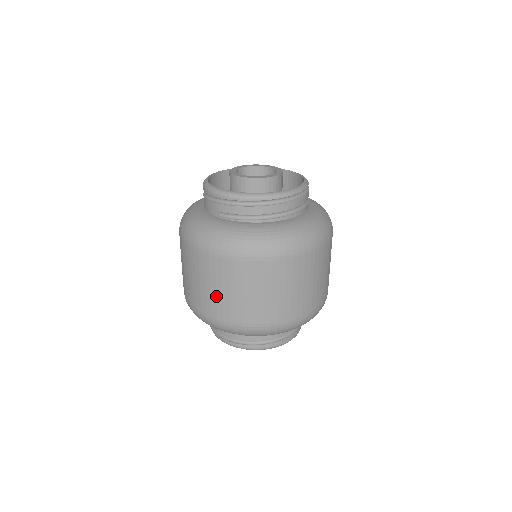
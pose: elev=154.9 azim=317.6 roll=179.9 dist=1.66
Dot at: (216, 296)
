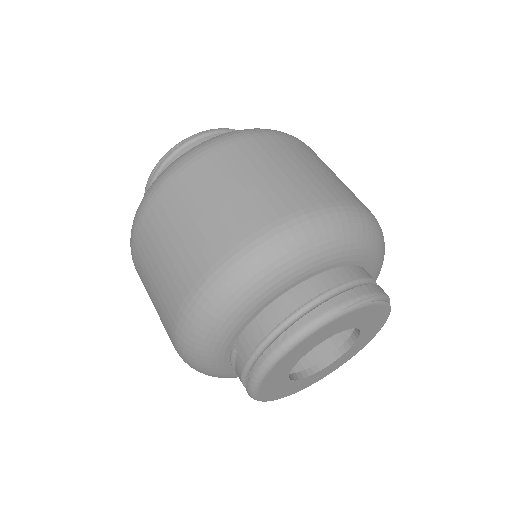
Dot at: (166, 268)
